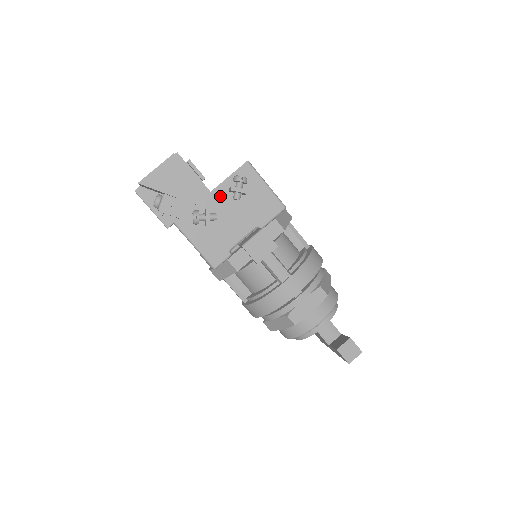
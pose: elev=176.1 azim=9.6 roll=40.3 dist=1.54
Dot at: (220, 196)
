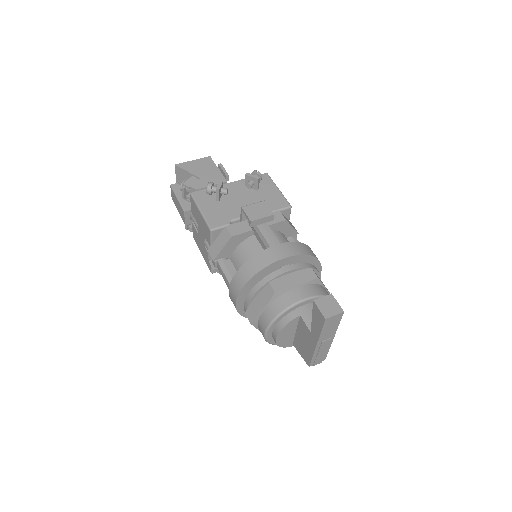
Dot at: (236, 187)
